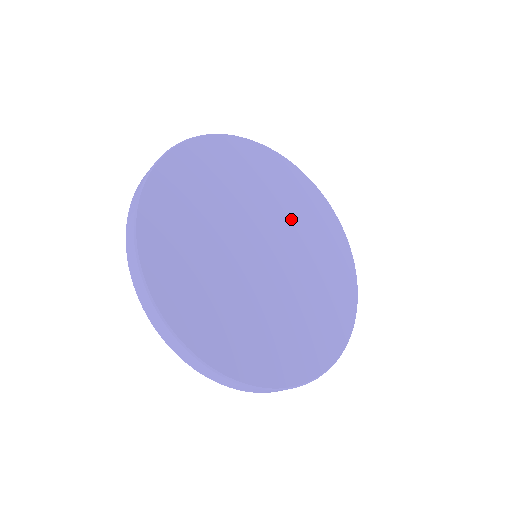
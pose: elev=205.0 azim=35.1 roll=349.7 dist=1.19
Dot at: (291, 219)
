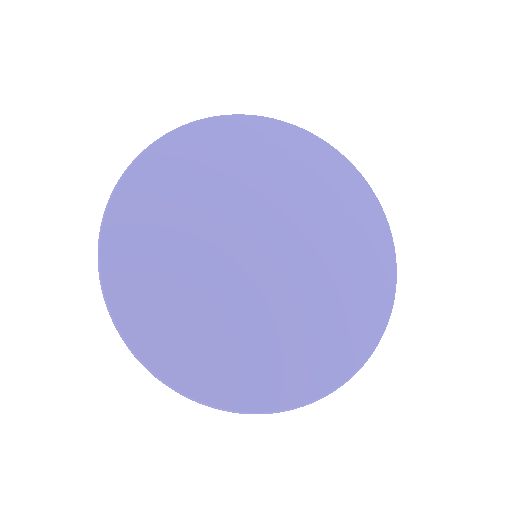
Dot at: (282, 193)
